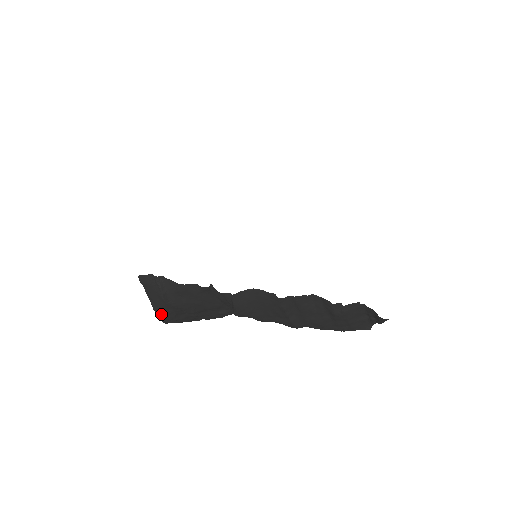
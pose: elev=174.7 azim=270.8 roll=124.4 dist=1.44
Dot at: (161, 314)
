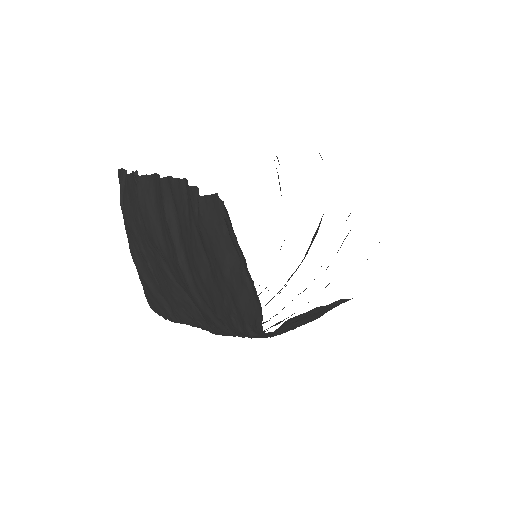
Dot at: occluded
